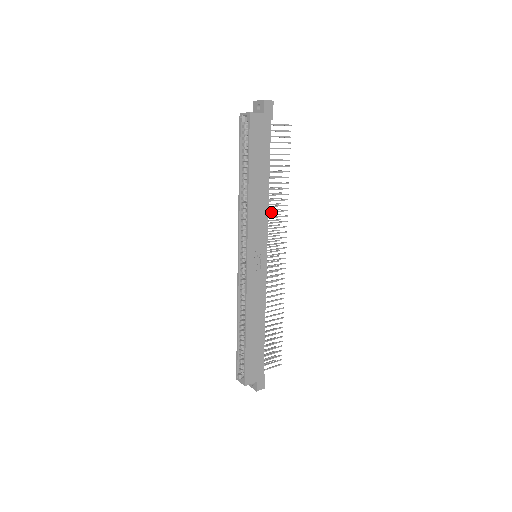
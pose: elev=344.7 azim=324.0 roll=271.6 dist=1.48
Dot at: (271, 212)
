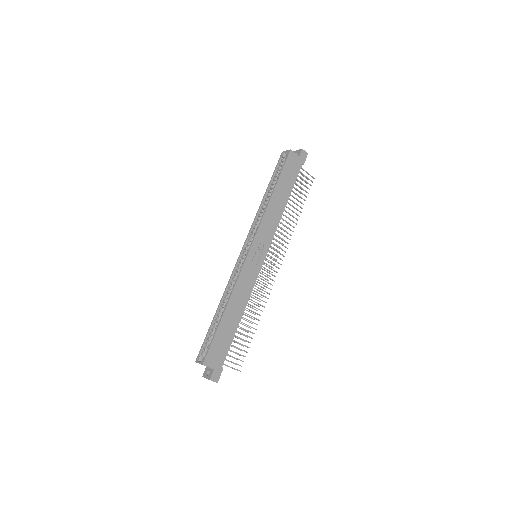
Dot at: (280, 228)
